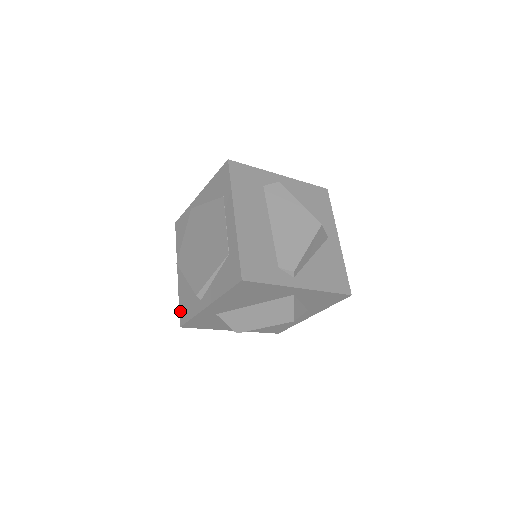
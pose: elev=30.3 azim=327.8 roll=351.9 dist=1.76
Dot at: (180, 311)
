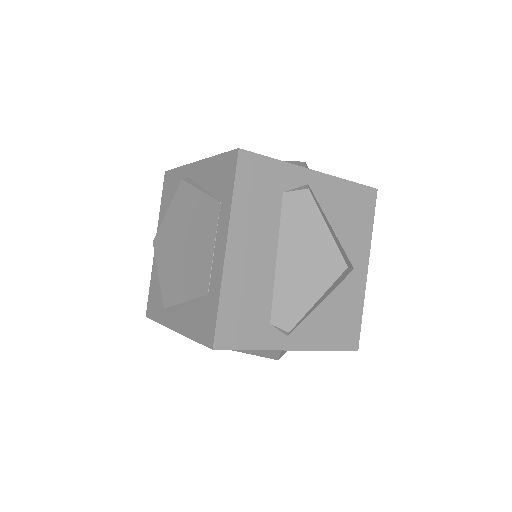
Dot at: (149, 298)
